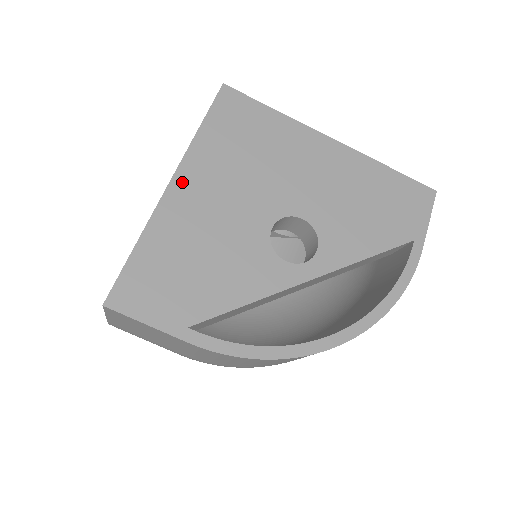
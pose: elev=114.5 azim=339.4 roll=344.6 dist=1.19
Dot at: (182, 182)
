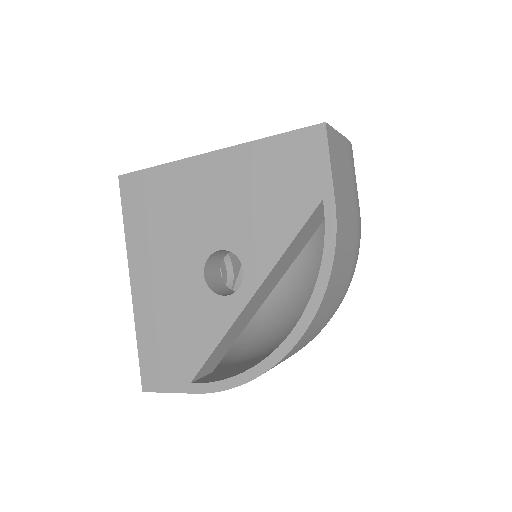
Dot at: (136, 279)
